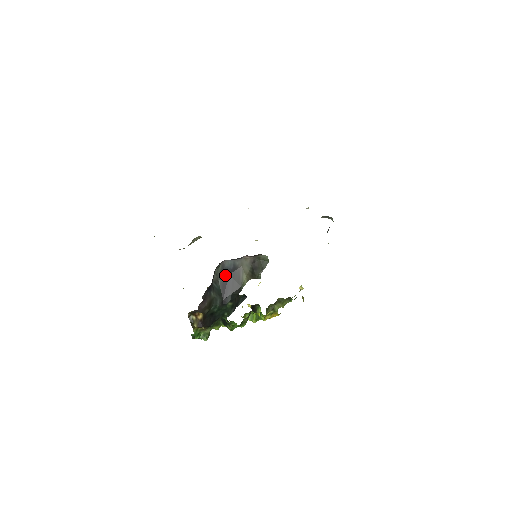
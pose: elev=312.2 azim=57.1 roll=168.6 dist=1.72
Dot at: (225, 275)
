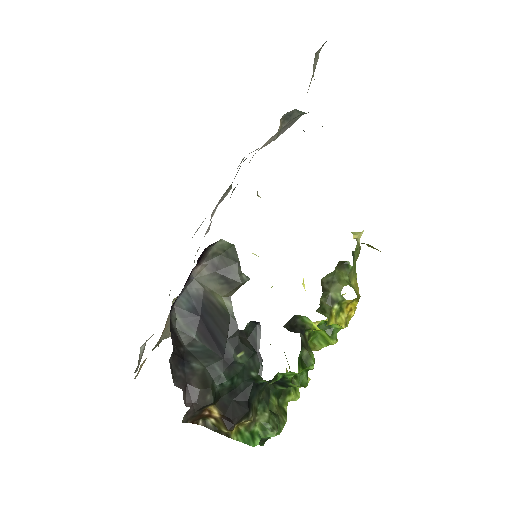
Dot at: (196, 322)
